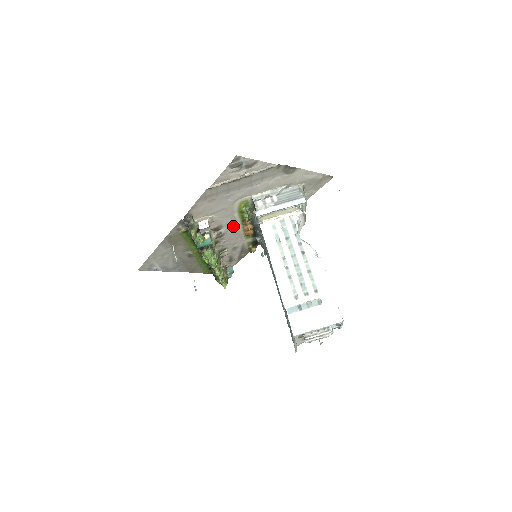
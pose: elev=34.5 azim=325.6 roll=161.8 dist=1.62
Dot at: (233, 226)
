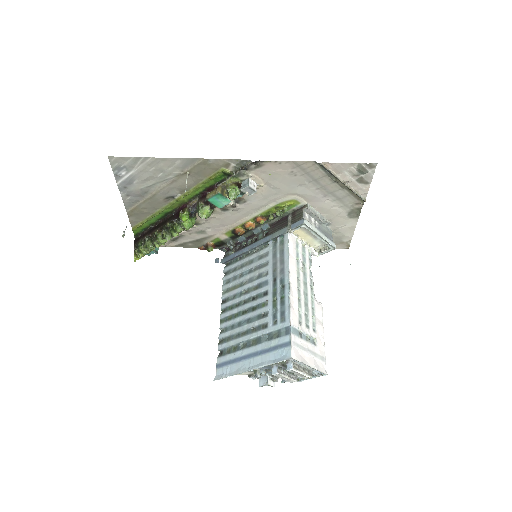
Dot at: (247, 212)
